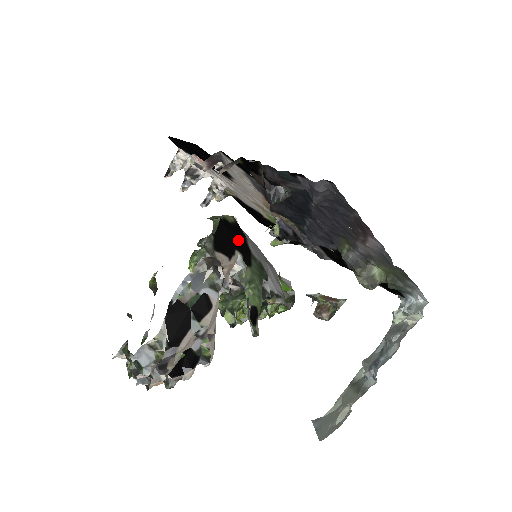
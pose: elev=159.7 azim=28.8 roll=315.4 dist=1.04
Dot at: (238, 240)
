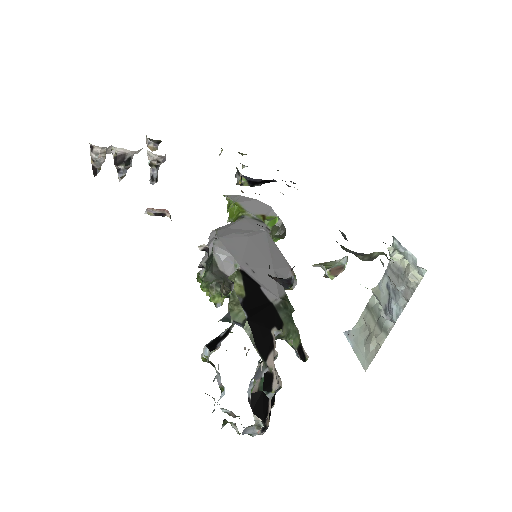
Dot at: (264, 315)
